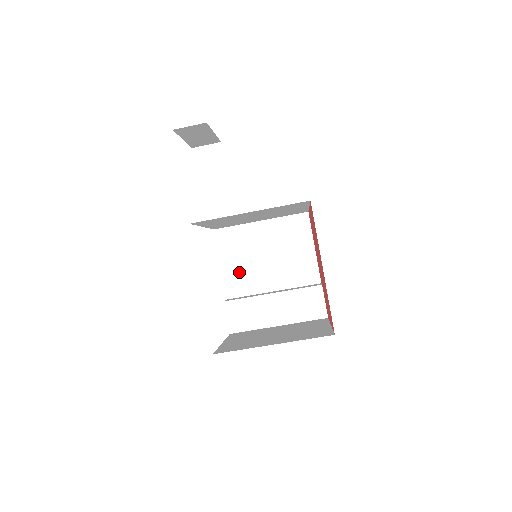
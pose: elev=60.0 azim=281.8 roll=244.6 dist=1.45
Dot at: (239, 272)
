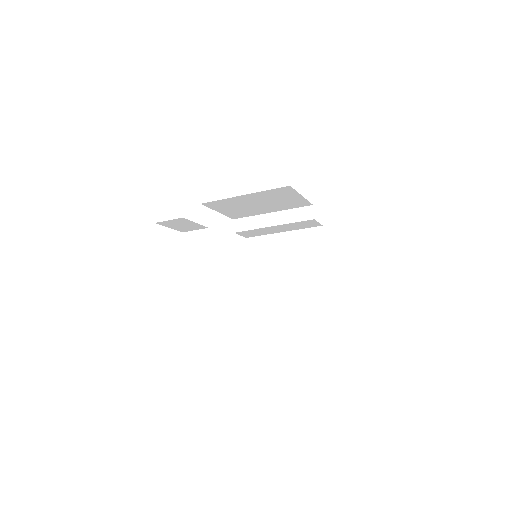
Dot at: (237, 212)
